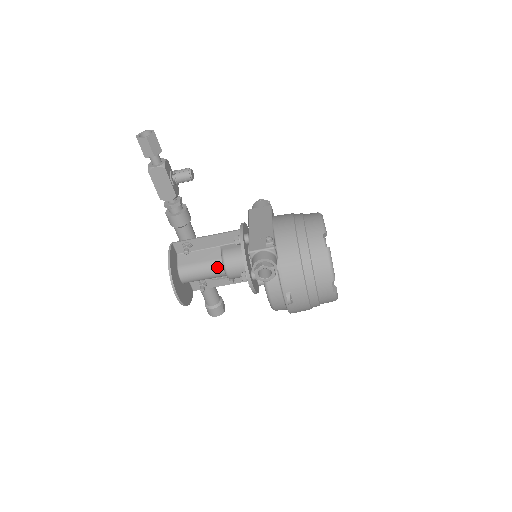
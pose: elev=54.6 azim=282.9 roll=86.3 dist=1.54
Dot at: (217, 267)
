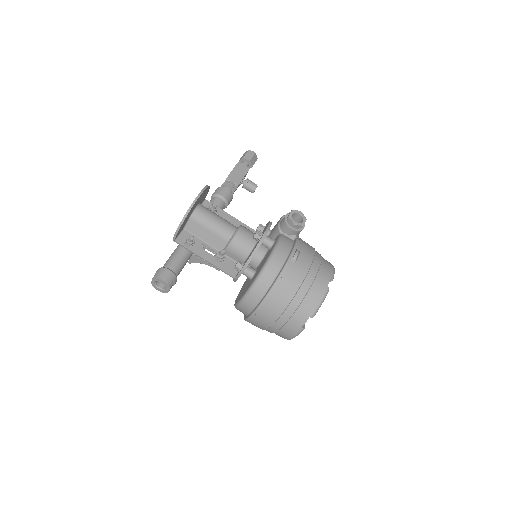
Dot at: (232, 225)
